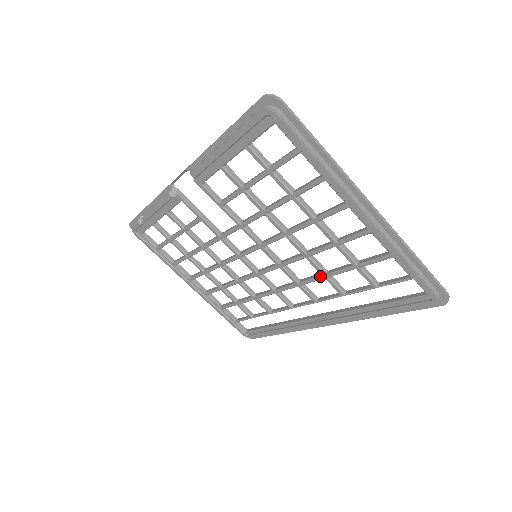
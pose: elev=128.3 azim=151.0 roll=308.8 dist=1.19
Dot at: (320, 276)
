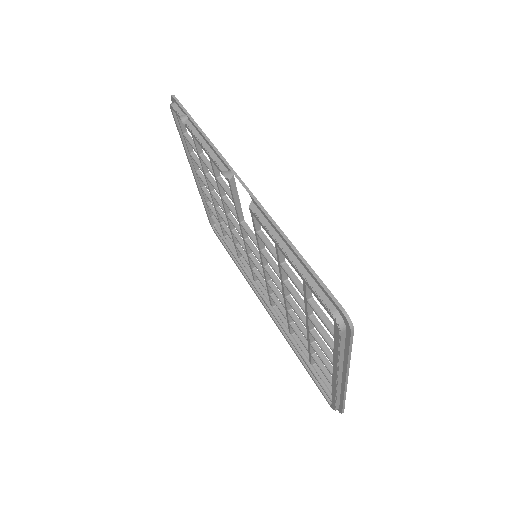
Dot at: (286, 318)
